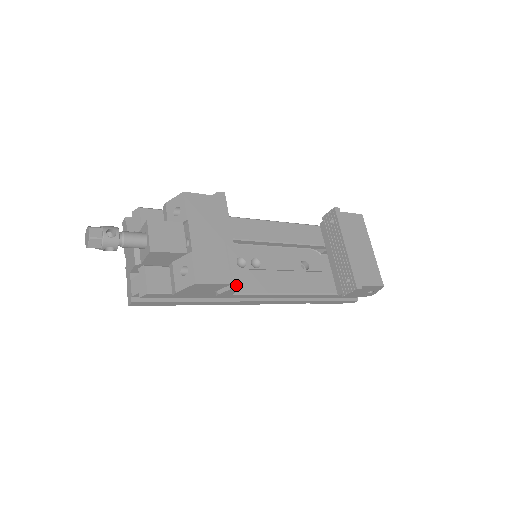
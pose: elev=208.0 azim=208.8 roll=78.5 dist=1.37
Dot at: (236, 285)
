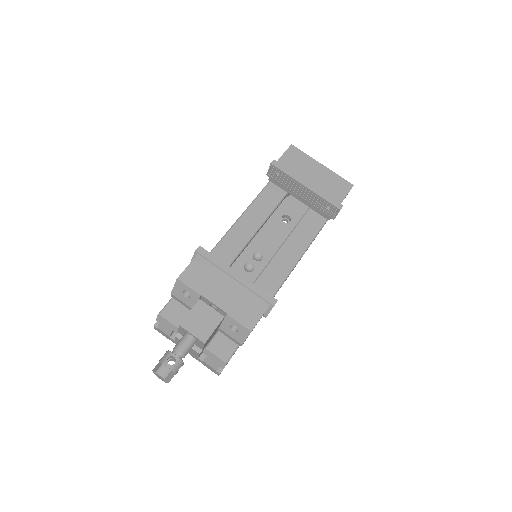
Dot at: (273, 303)
